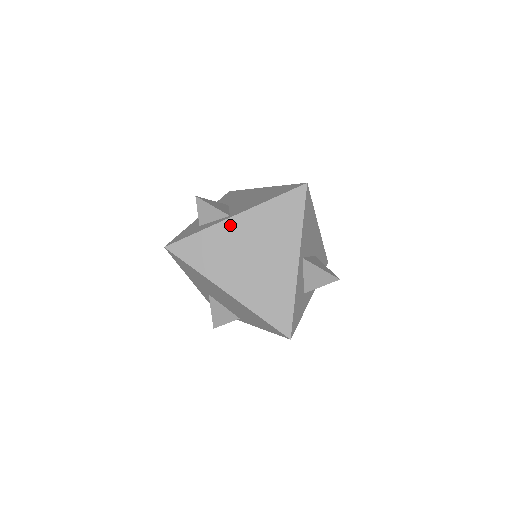
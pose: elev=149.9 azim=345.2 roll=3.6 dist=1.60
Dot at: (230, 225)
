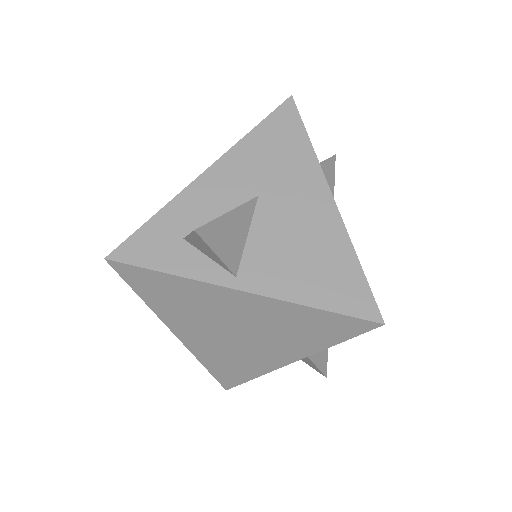
Dot at: (226, 295)
